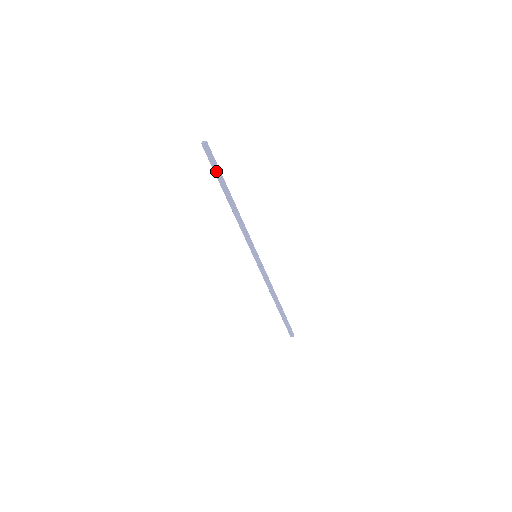
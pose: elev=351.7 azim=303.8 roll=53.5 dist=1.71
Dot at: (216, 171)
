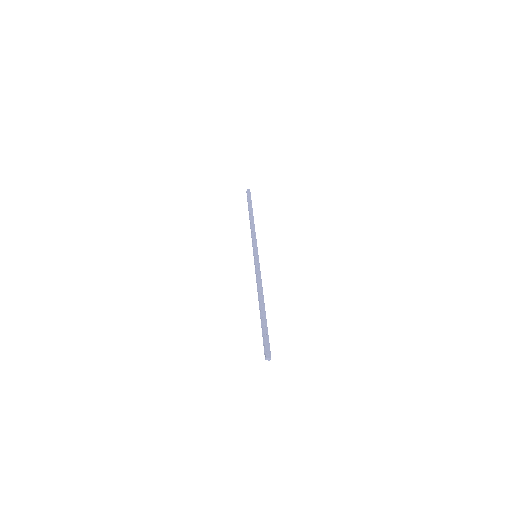
Dot at: (250, 201)
